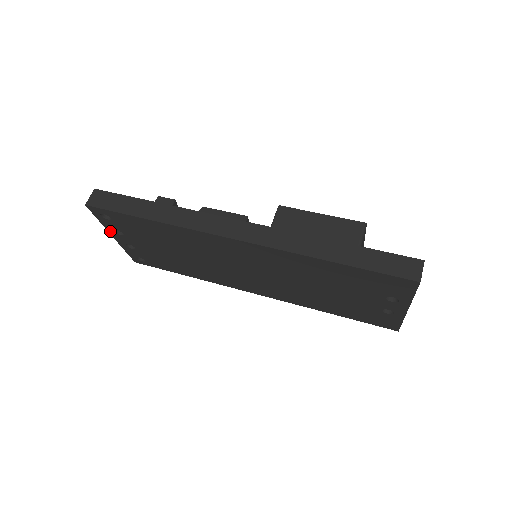
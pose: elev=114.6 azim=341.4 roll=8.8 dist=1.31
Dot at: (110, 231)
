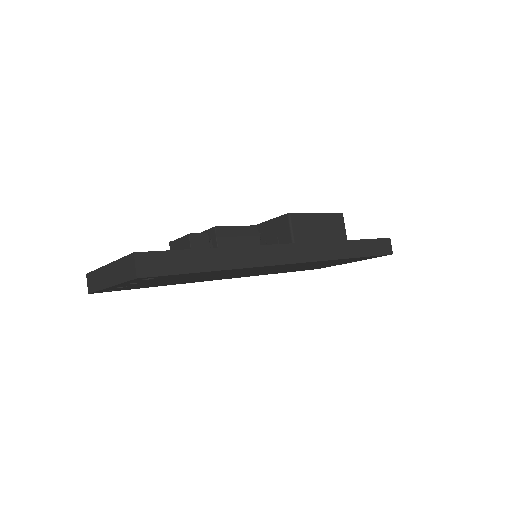
Dot at: (118, 285)
